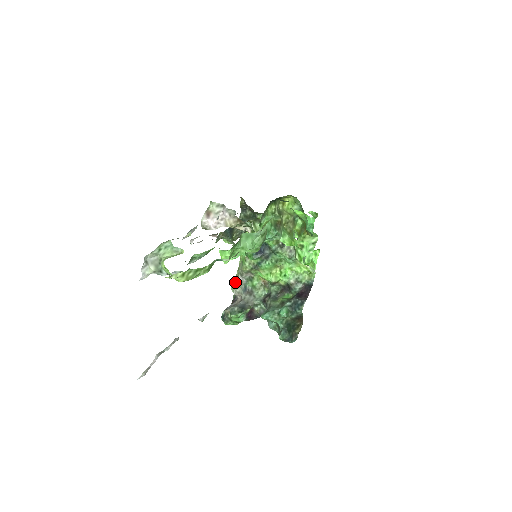
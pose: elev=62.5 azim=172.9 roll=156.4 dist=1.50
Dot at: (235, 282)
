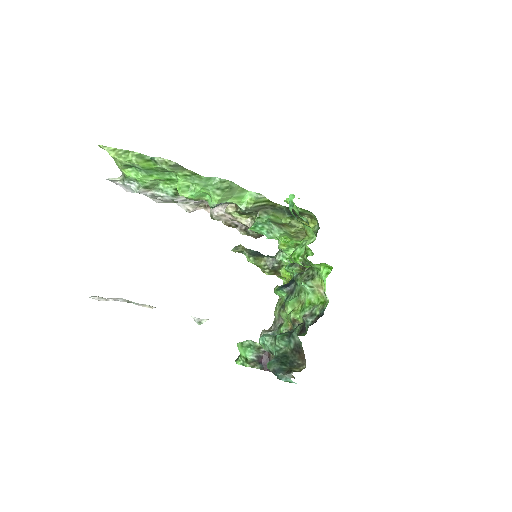
Dot at: occluded
